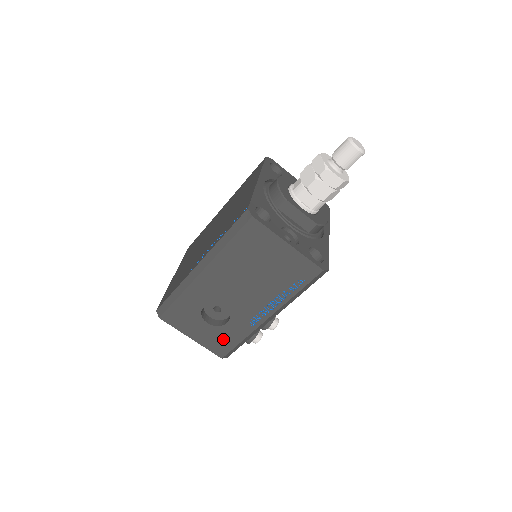
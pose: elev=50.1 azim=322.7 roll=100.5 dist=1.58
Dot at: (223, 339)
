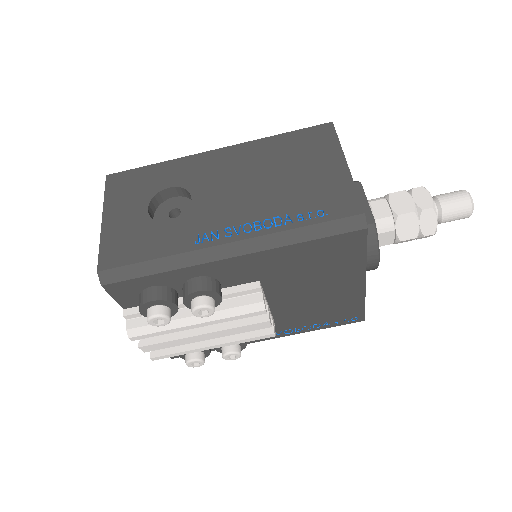
Dot at: (137, 242)
